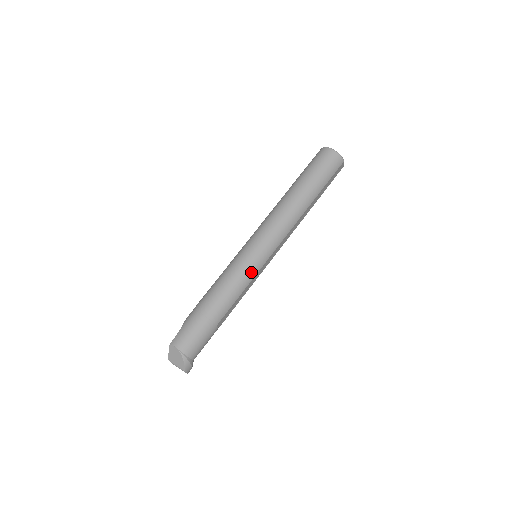
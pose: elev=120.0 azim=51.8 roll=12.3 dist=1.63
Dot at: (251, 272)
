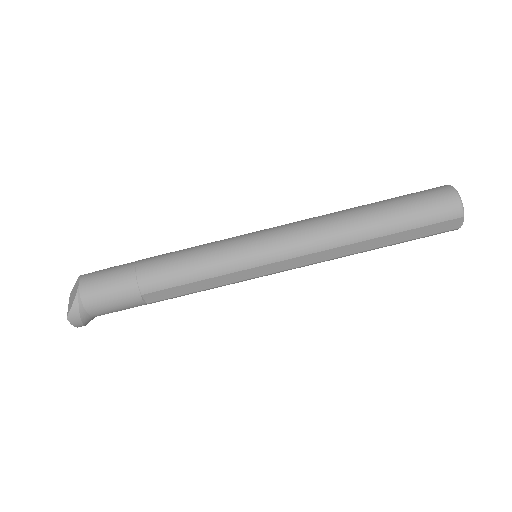
Dot at: (228, 263)
